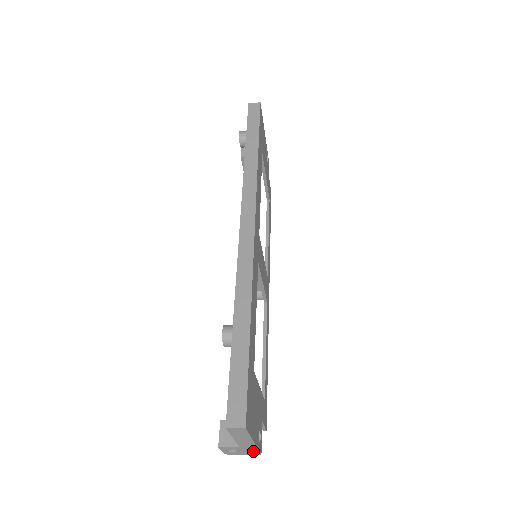
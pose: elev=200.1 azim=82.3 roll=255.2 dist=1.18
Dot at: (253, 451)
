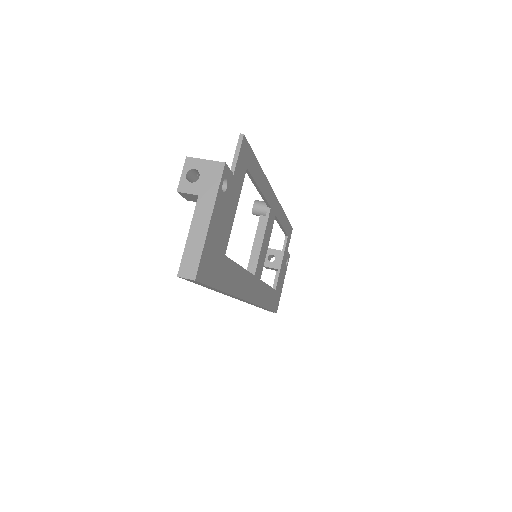
Dot at: occluded
